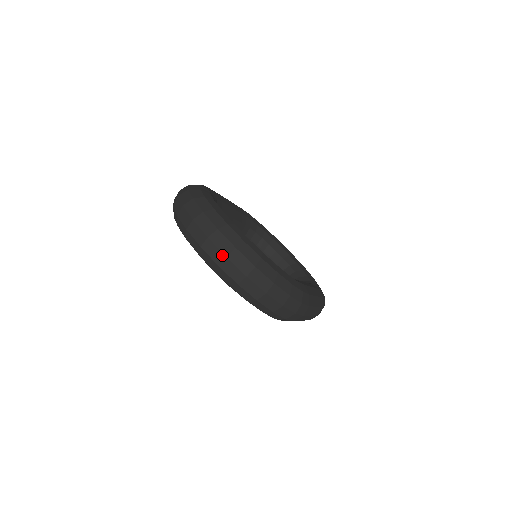
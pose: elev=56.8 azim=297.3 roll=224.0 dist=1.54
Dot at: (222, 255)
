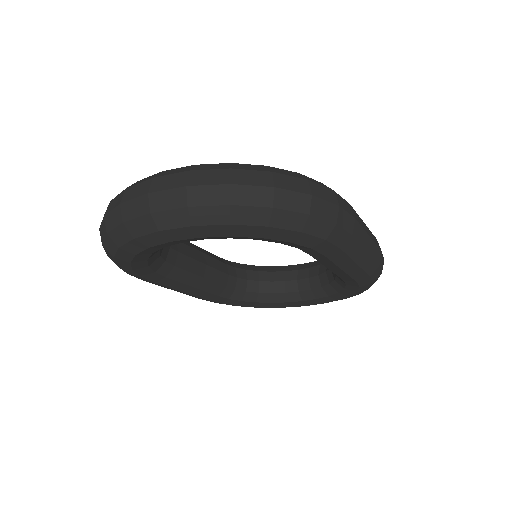
Dot at: (180, 190)
